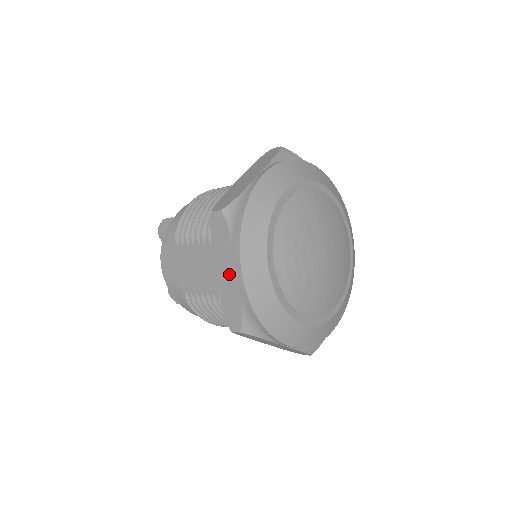
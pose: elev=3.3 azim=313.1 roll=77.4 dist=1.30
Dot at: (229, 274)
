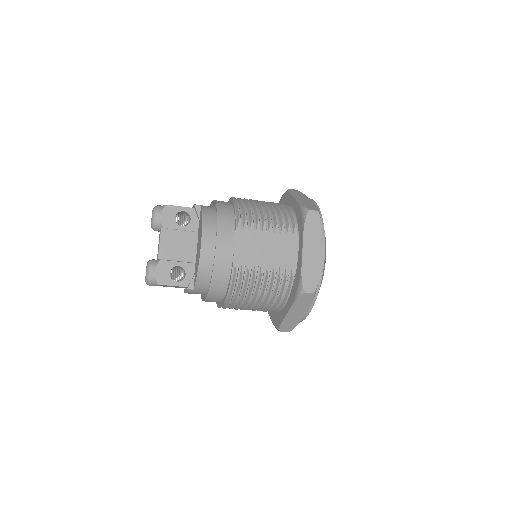
Dot at: (314, 252)
